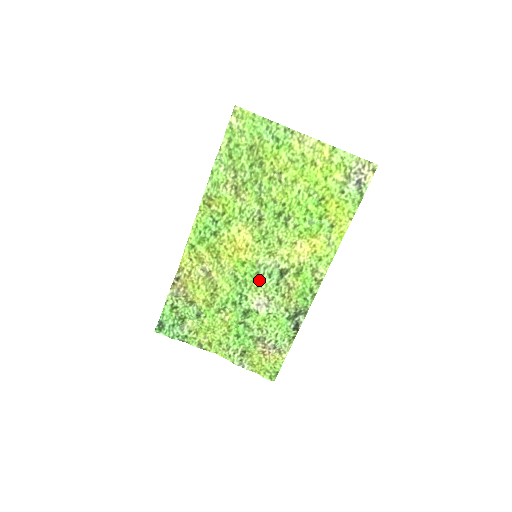
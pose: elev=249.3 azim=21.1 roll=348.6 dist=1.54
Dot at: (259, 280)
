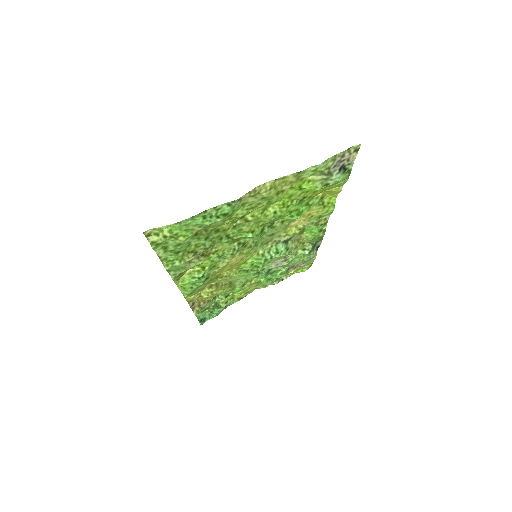
Dot at: (269, 260)
